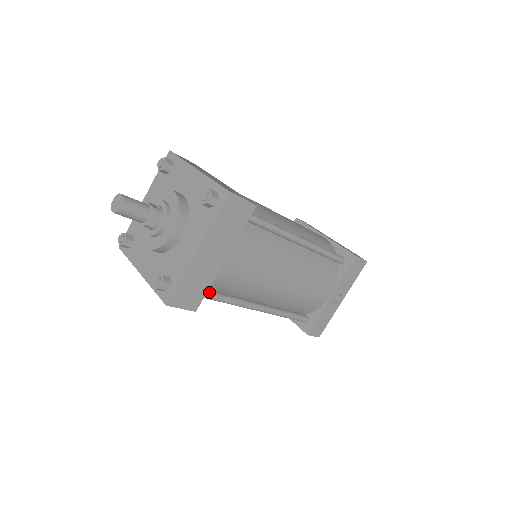
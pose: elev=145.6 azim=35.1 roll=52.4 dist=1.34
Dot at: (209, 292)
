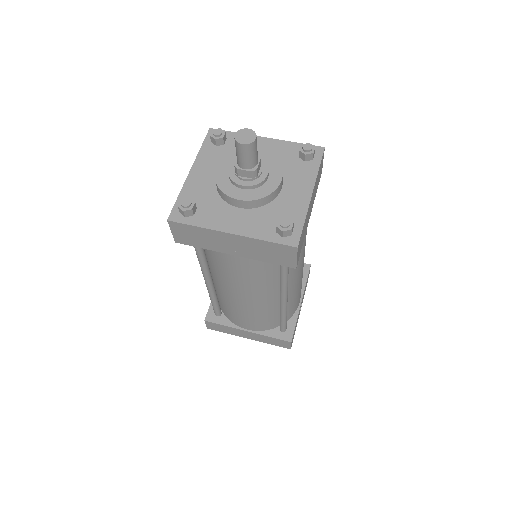
Dot at: occluded
